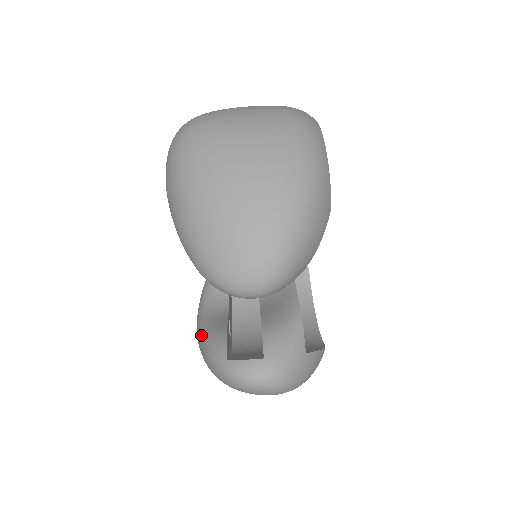
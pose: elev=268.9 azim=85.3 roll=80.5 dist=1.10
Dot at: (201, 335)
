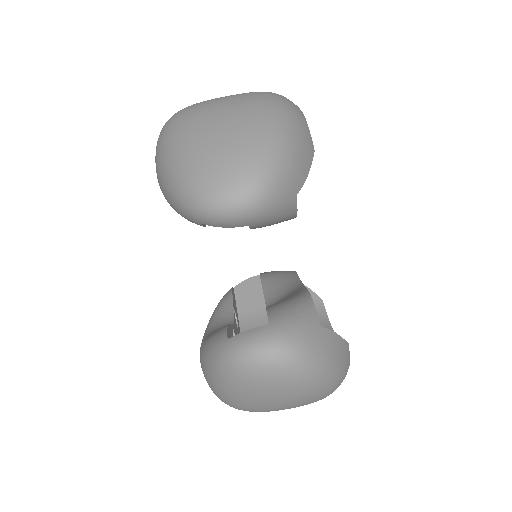
Dot at: (202, 346)
